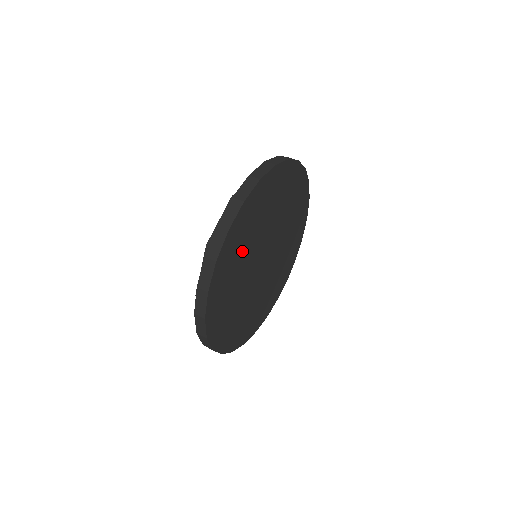
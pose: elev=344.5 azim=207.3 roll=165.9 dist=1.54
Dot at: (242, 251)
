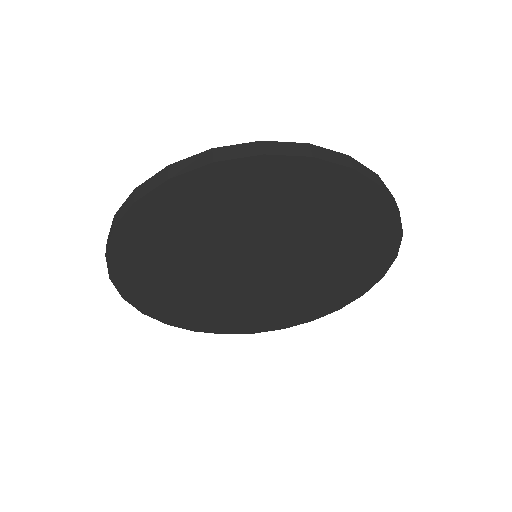
Dot at: (185, 238)
